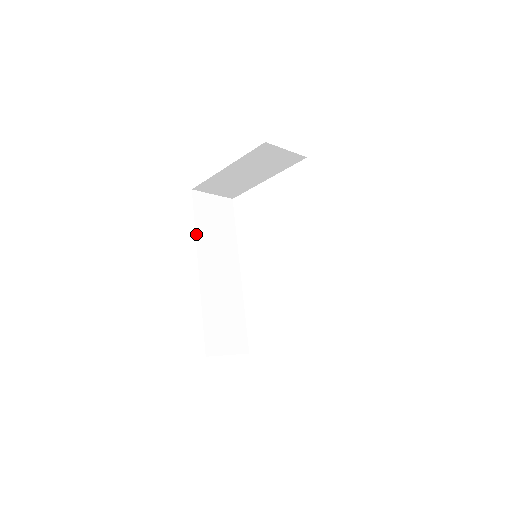
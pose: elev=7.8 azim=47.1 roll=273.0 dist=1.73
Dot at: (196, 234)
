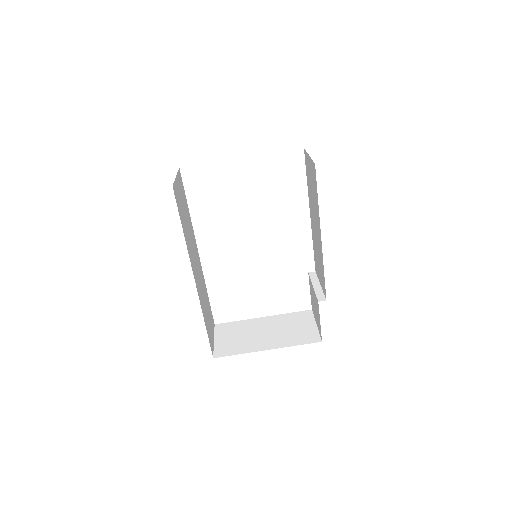
Dot at: (186, 242)
